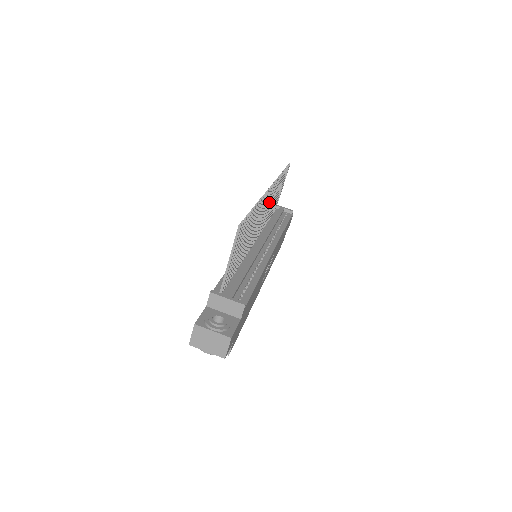
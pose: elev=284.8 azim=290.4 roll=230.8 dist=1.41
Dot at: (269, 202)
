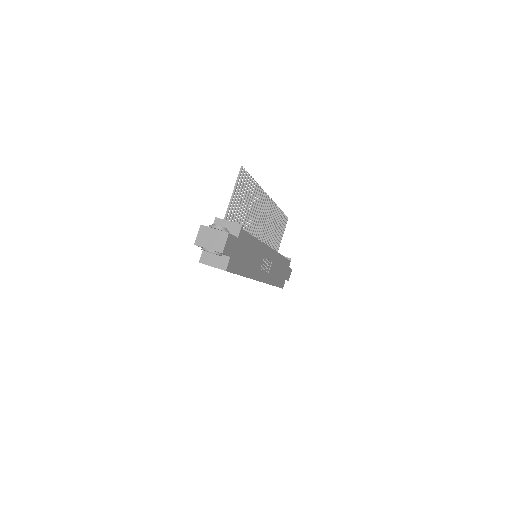
Dot at: (269, 218)
